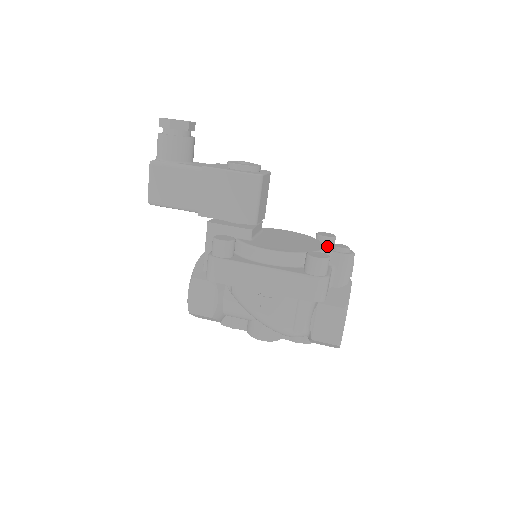
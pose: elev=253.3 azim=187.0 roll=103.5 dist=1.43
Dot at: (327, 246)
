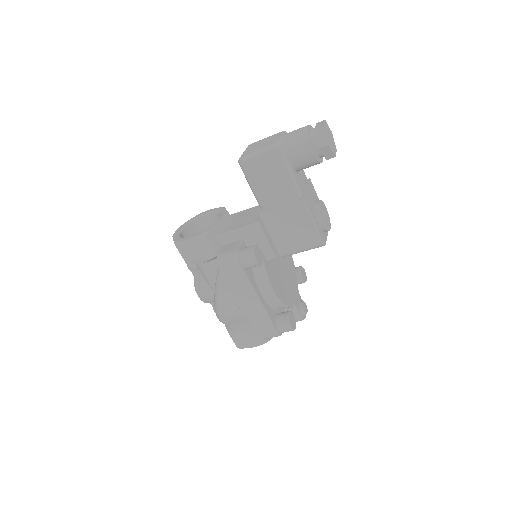
Dot at: (298, 297)
